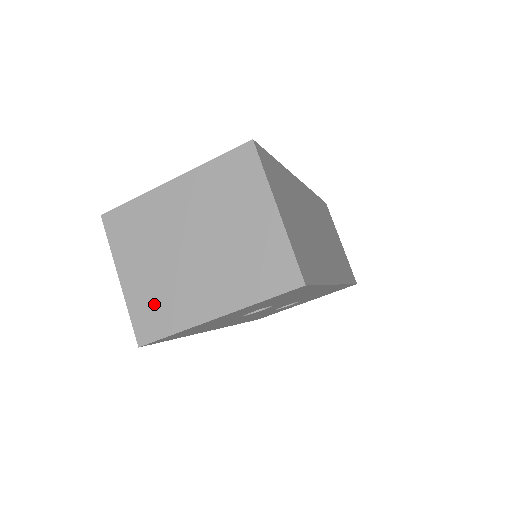
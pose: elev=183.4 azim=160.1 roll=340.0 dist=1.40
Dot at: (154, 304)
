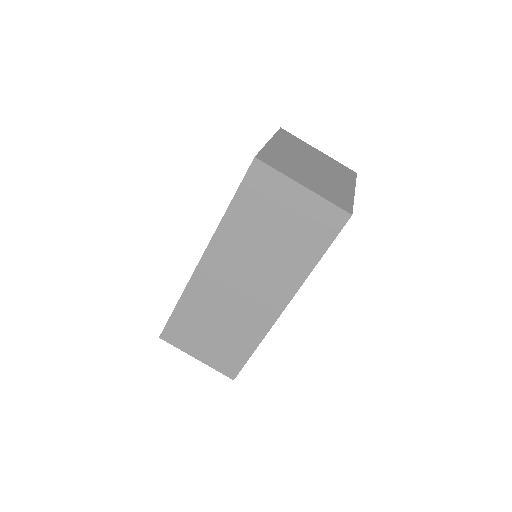
Dot at: (331, 193)
